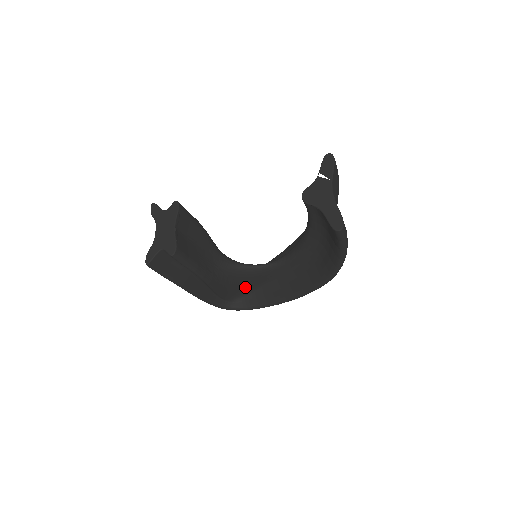
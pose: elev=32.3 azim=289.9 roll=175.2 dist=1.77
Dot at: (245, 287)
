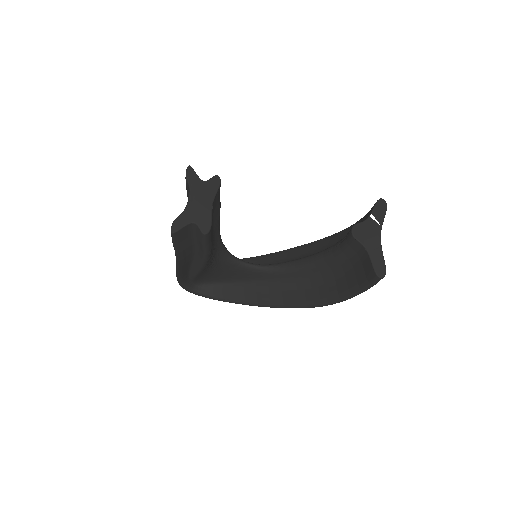
Dot at: (218, 276)
